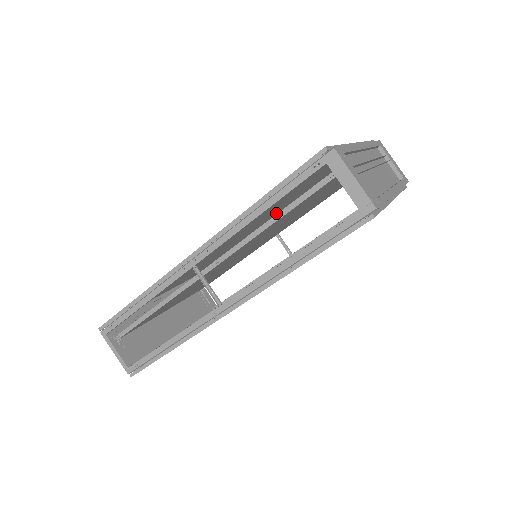
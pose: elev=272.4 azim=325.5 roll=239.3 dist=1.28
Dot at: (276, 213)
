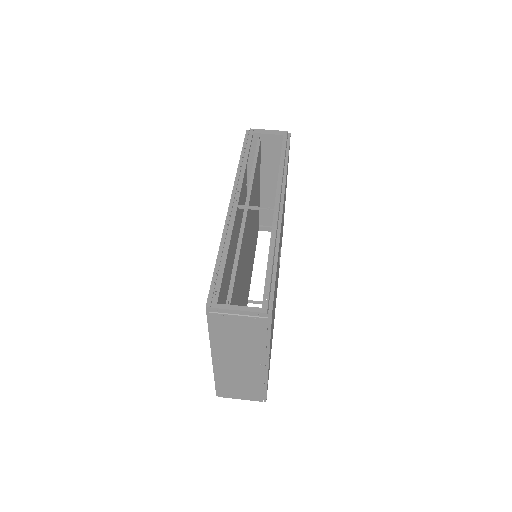
Dot at: occluded
